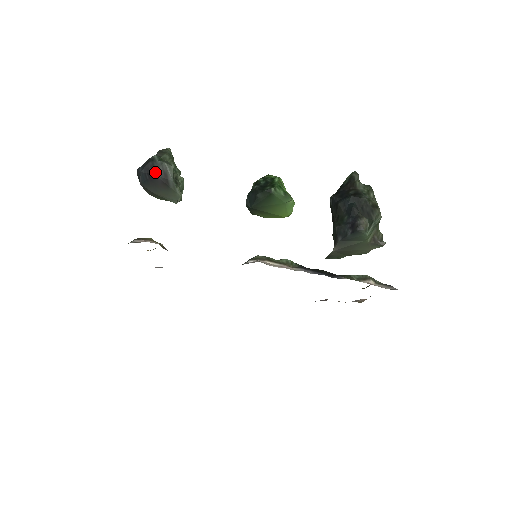
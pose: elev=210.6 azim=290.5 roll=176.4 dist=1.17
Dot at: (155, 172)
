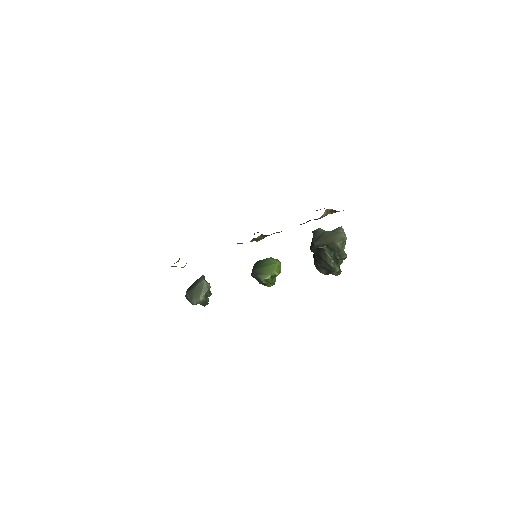
Dot at: occluded
